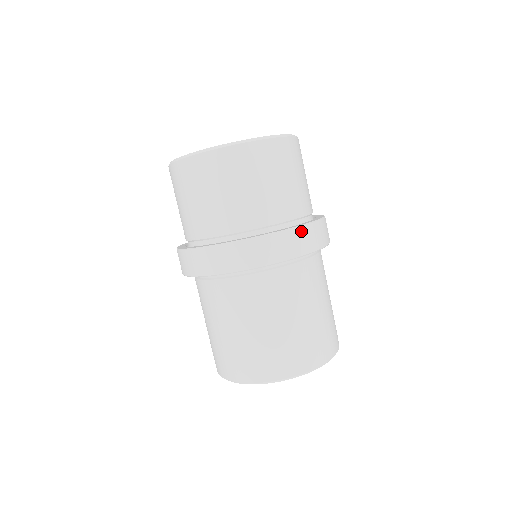
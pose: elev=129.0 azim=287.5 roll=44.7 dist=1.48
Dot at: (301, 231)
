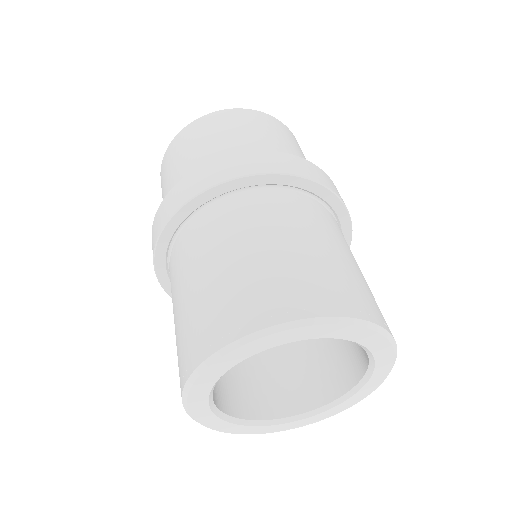
Dot at: (306, 162)
